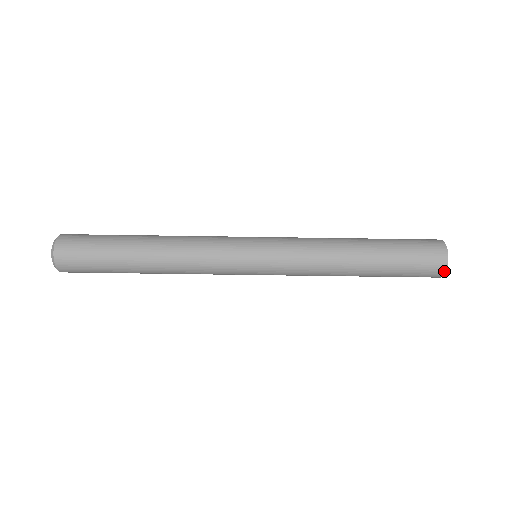
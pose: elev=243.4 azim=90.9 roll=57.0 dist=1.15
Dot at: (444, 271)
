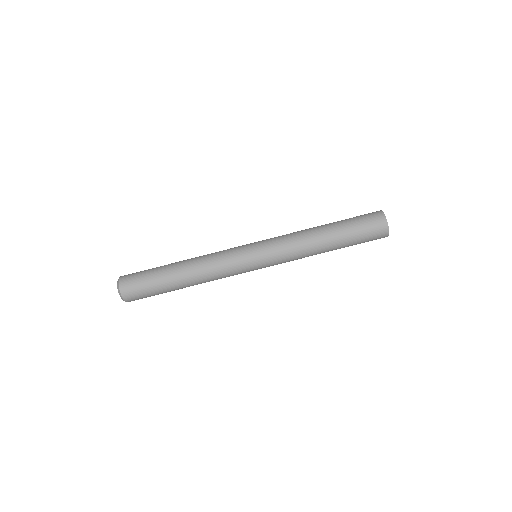
Dot at: (387, 234)
